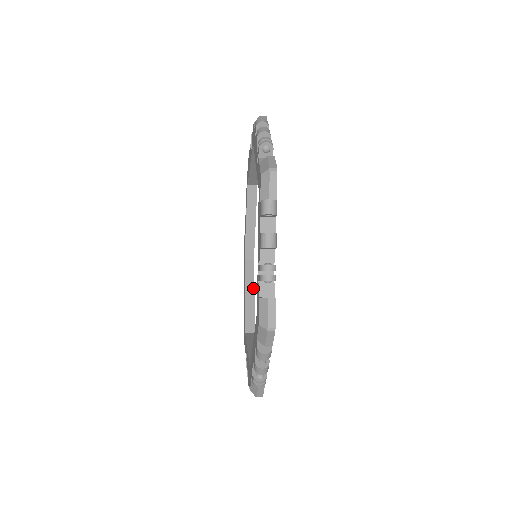
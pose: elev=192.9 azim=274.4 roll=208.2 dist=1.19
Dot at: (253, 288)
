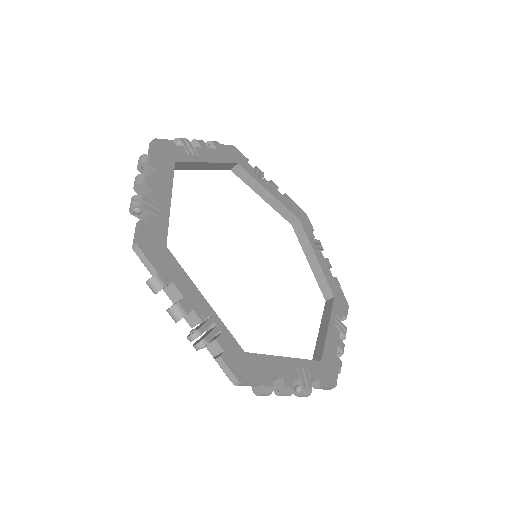
Dot at: (312, 250)
